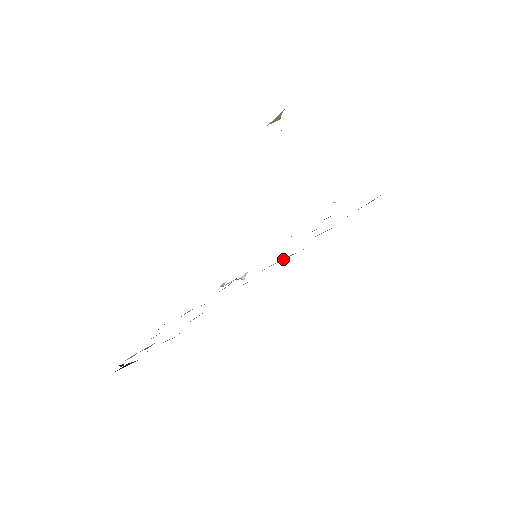
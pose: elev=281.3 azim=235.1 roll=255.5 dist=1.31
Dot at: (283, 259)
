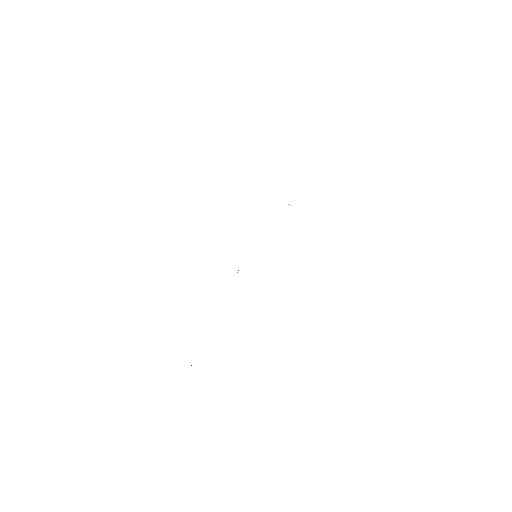
Dot at: occluded
